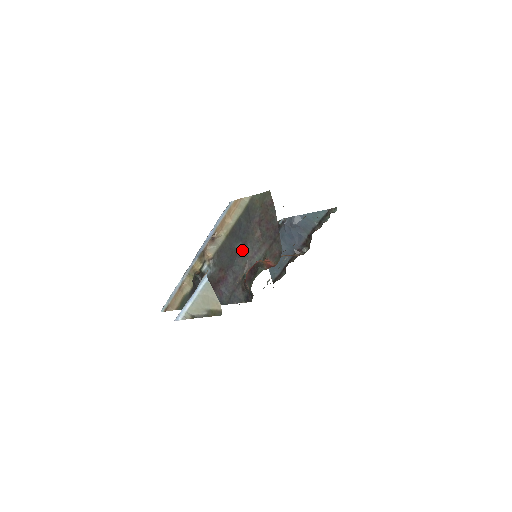
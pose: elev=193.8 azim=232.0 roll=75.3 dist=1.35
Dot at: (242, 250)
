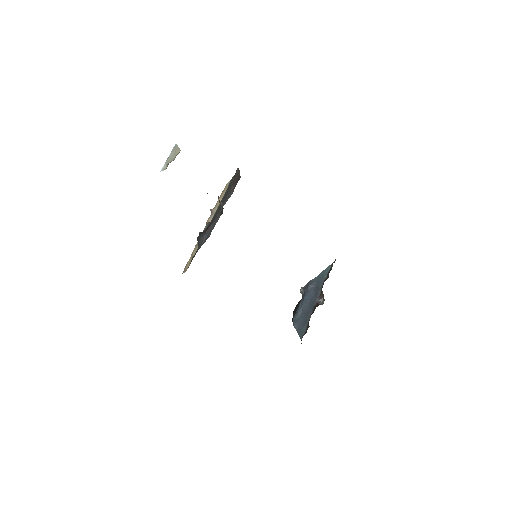
Dot at: (224, 201)
